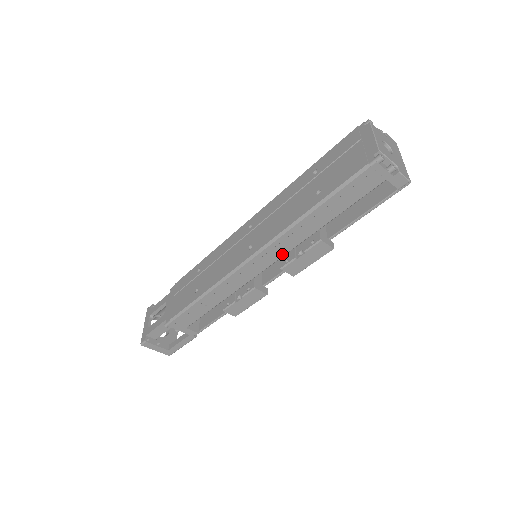
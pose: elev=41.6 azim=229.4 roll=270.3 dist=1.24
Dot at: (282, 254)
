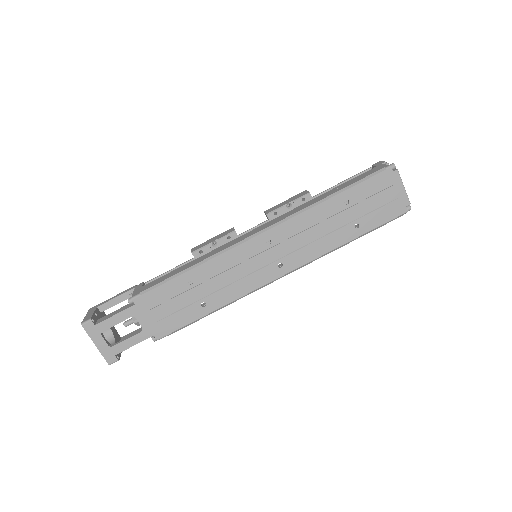
Dot at: occluded
